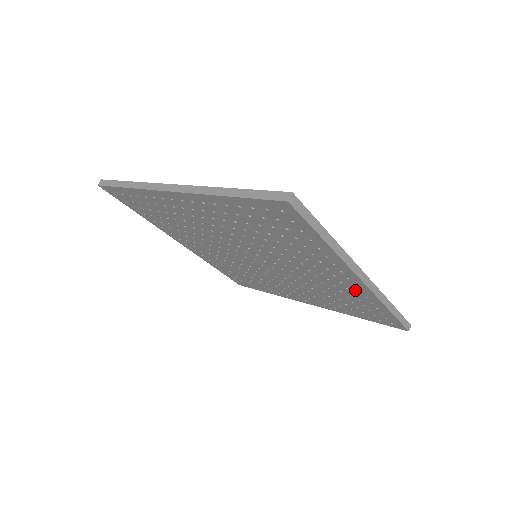
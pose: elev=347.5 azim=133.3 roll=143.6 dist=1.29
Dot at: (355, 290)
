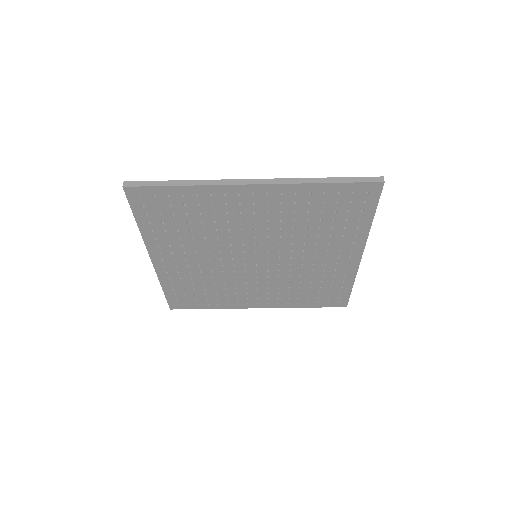
Dot at: (342, 270)
